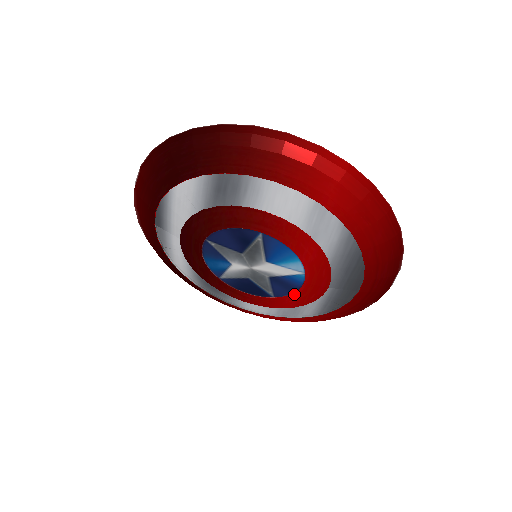
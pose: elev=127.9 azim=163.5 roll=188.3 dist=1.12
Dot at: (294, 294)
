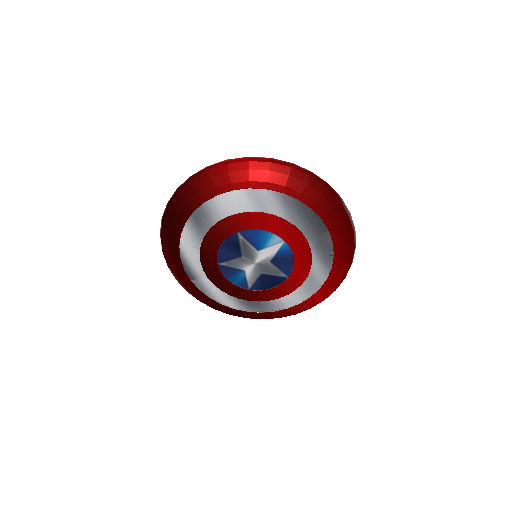
Dot at: (295, 264)
